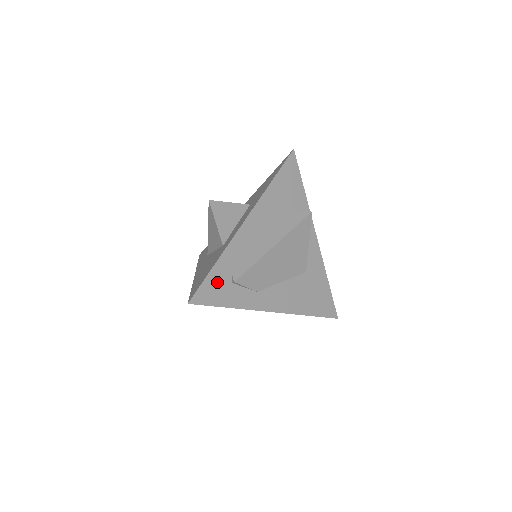
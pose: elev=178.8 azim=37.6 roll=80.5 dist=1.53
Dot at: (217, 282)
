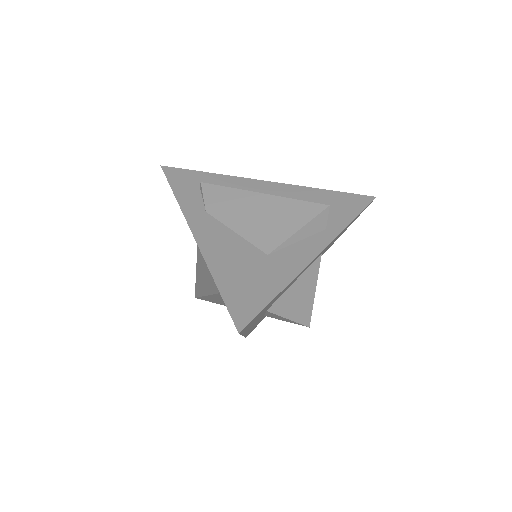
Dot at: (193, 178)
